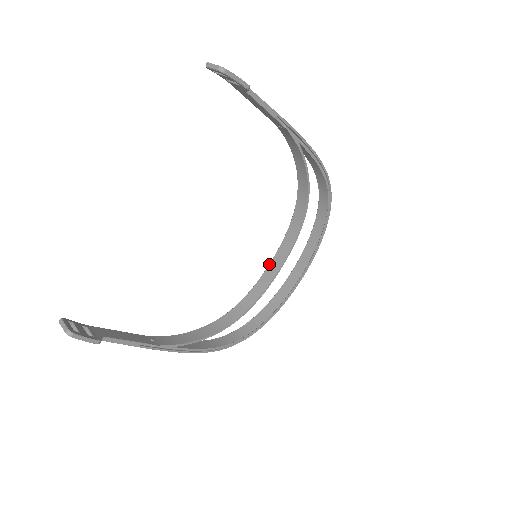
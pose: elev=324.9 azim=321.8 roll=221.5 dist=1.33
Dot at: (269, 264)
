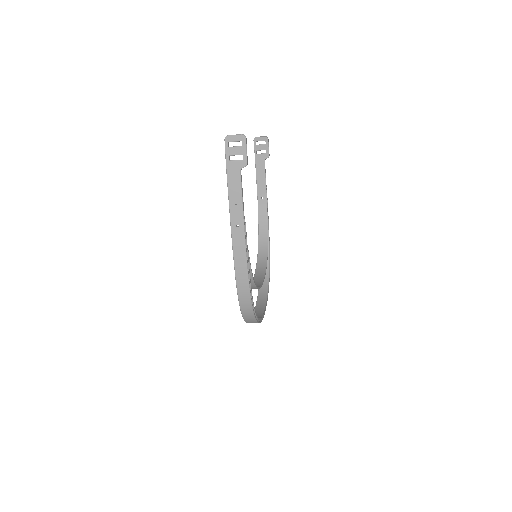
Dot at: occluded
